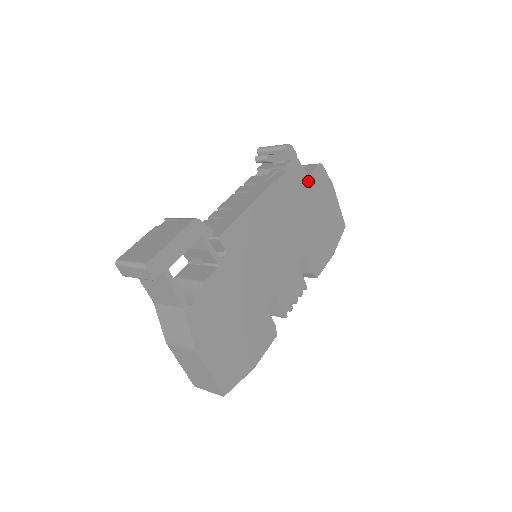
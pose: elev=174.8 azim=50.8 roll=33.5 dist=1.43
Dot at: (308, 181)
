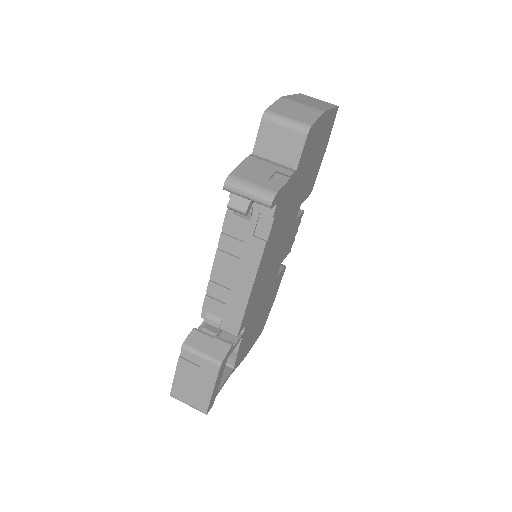
Dot at: (297, 171)
